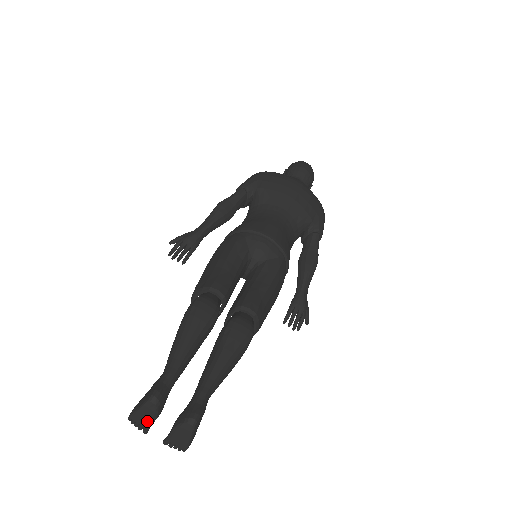
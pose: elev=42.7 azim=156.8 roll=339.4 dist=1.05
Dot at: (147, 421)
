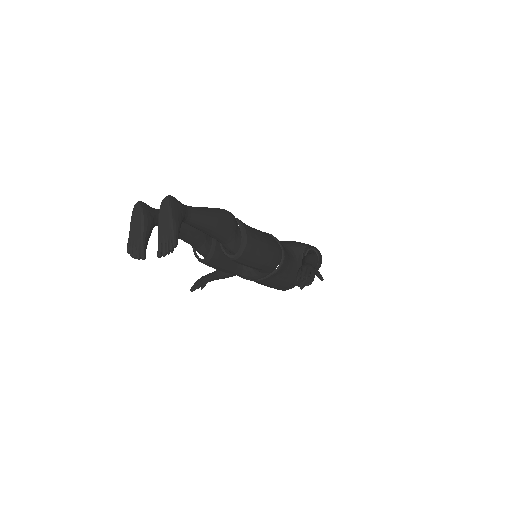
Dot at: (139, 233)
